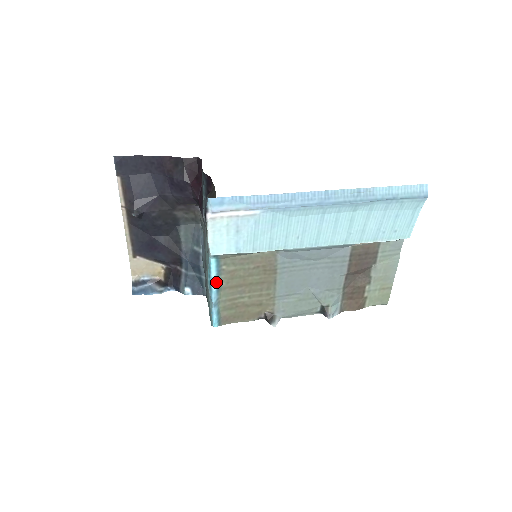
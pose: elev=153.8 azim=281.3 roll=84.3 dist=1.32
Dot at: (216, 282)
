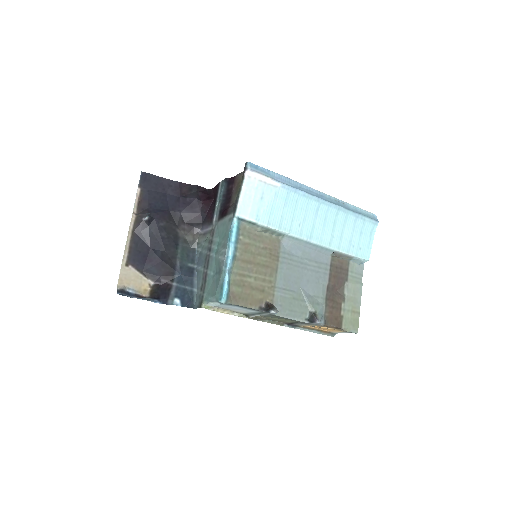
Dot at: (233, 249)
